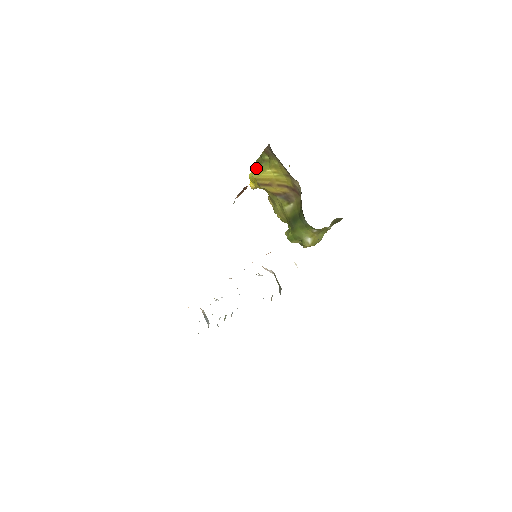
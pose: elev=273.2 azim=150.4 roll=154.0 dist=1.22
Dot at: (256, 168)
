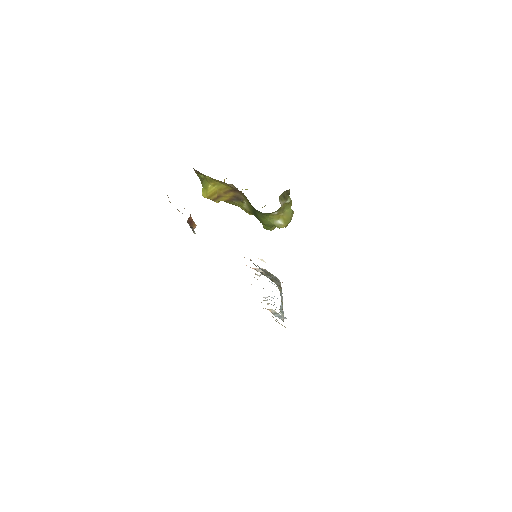
Dot at: occluded
